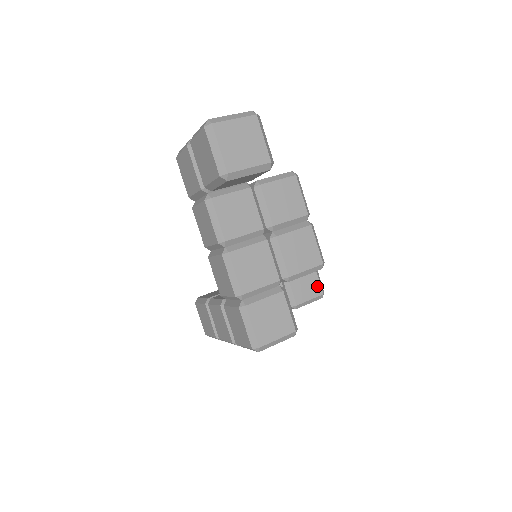
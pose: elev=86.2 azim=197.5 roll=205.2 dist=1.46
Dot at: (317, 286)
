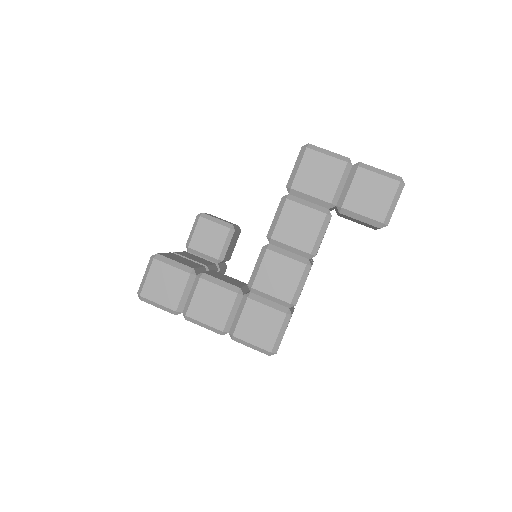
Dot at: occluded
